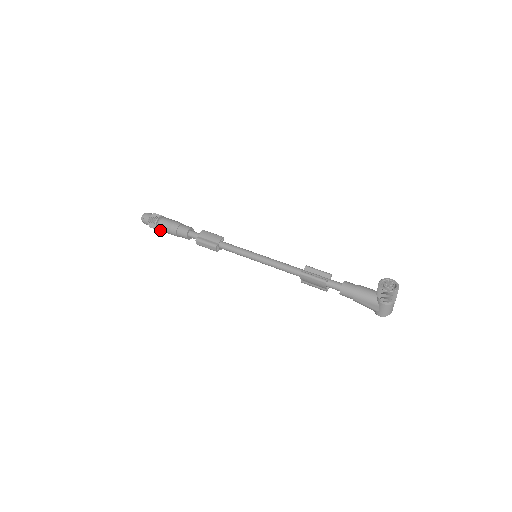
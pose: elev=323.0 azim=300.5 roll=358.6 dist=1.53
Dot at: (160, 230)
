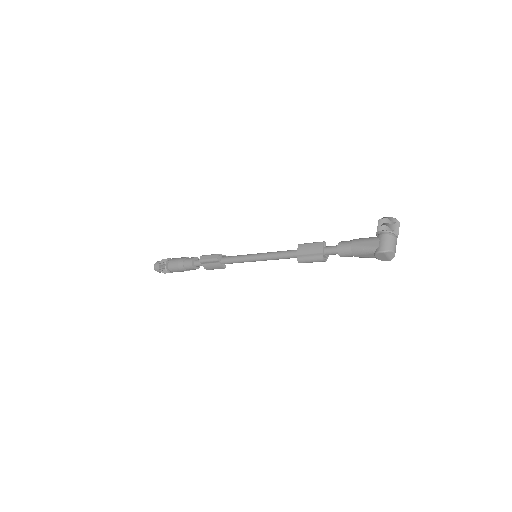
Dot at: (168, 265)
